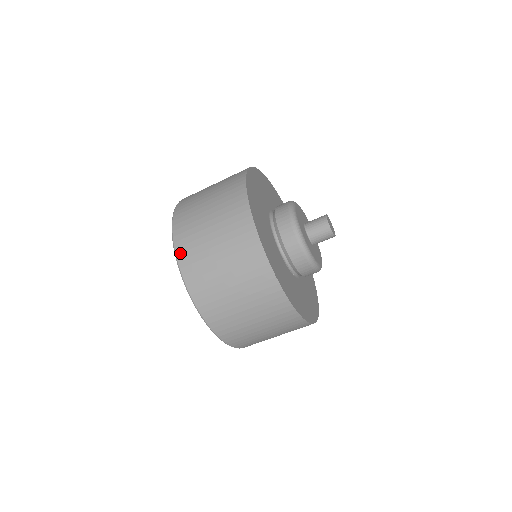
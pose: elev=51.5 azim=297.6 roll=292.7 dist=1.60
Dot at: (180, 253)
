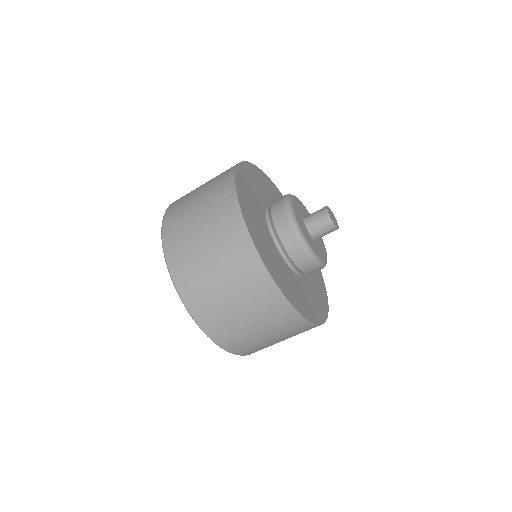
Dot at: (166, 223)
